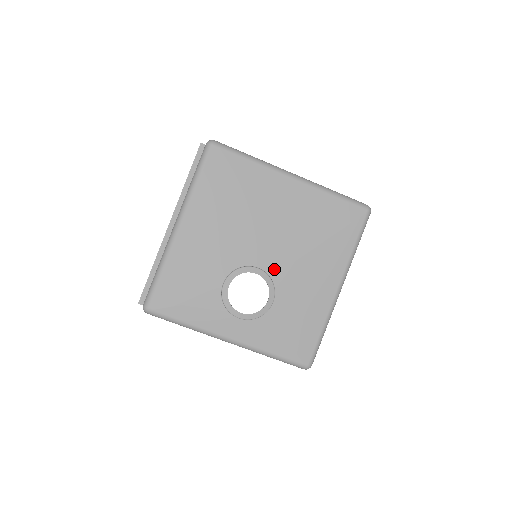
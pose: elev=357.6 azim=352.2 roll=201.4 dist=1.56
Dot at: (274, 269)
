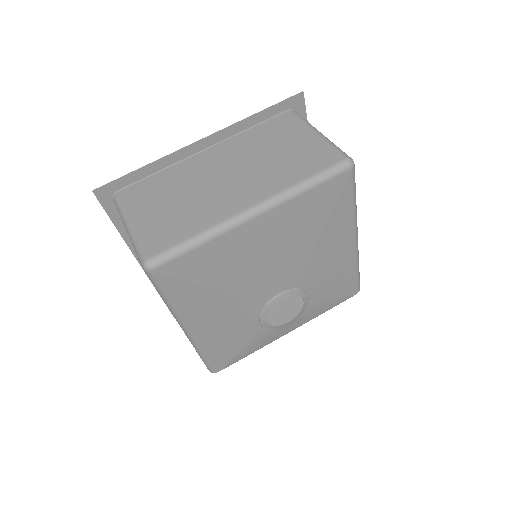
Dot at: (293, 282)
